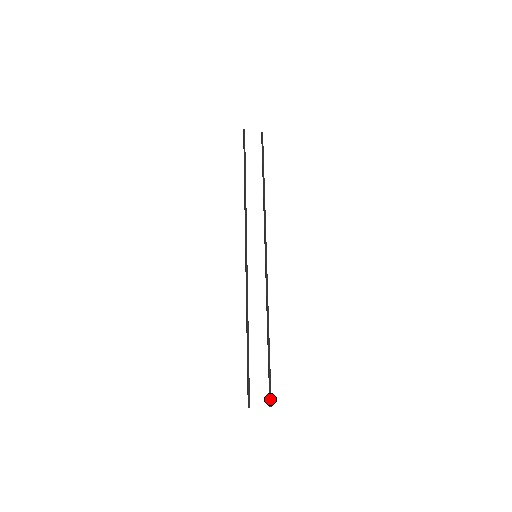
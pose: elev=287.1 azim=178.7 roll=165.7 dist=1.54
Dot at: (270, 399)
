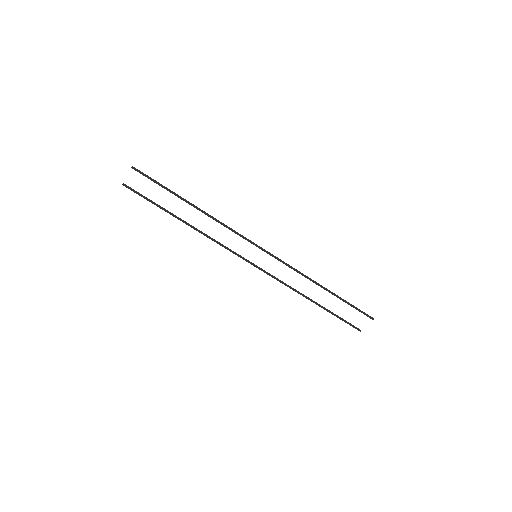
Dot at: occluded
